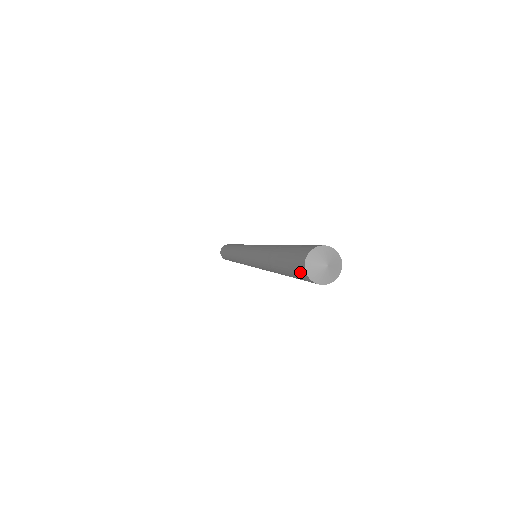
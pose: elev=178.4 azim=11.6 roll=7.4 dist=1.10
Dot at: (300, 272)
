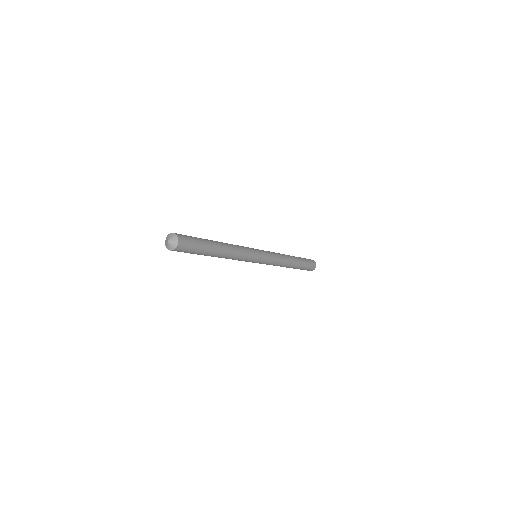
Dot at: occluded
